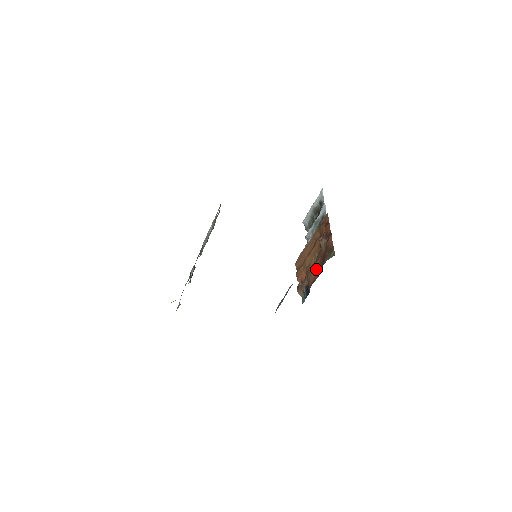
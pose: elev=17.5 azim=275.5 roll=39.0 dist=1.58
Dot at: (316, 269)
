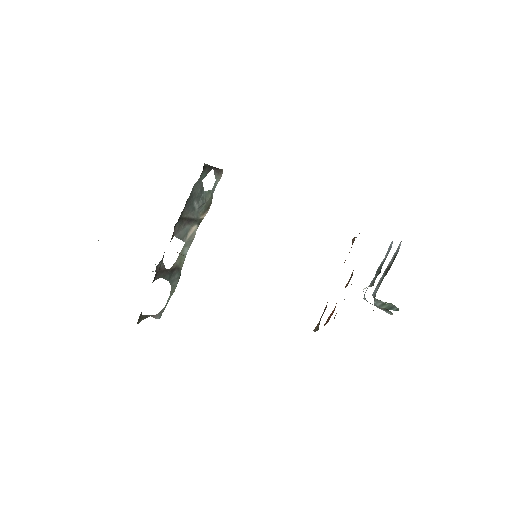
Dot at: occluded
